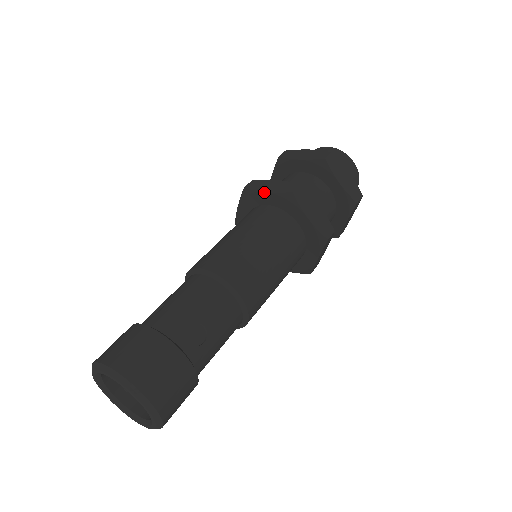
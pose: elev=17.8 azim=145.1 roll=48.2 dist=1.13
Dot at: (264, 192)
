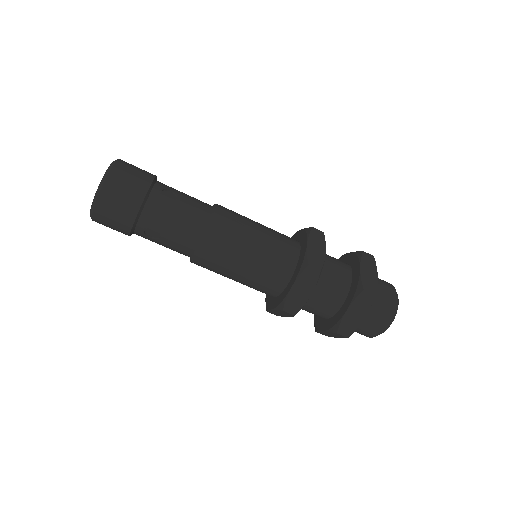
Dot at: (299, 230)
